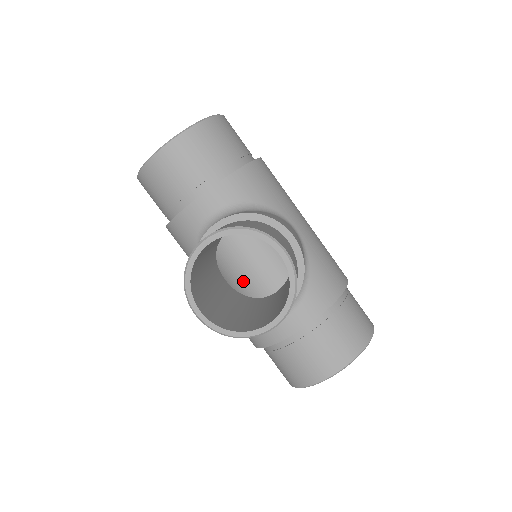
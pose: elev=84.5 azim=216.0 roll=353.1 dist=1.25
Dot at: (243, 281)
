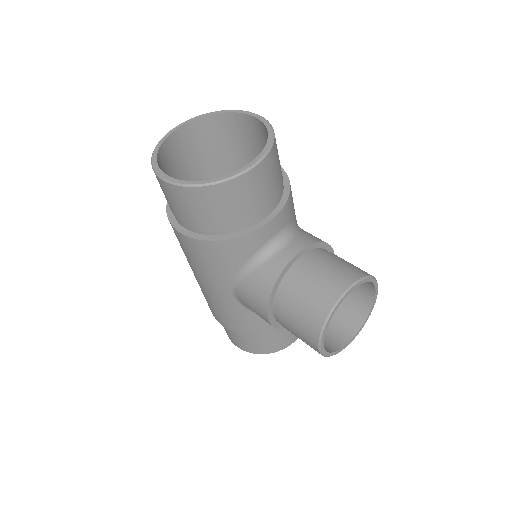
Dot at: occluded
